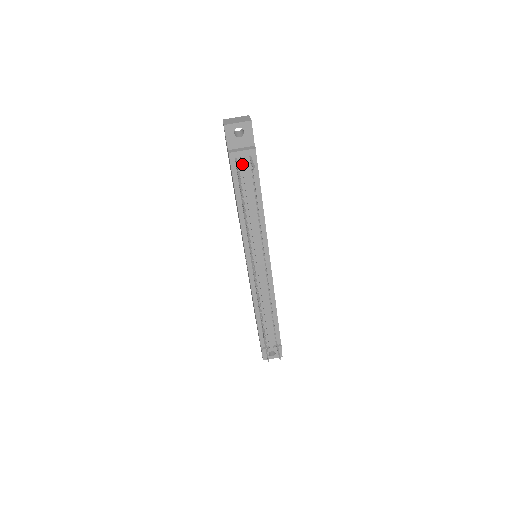
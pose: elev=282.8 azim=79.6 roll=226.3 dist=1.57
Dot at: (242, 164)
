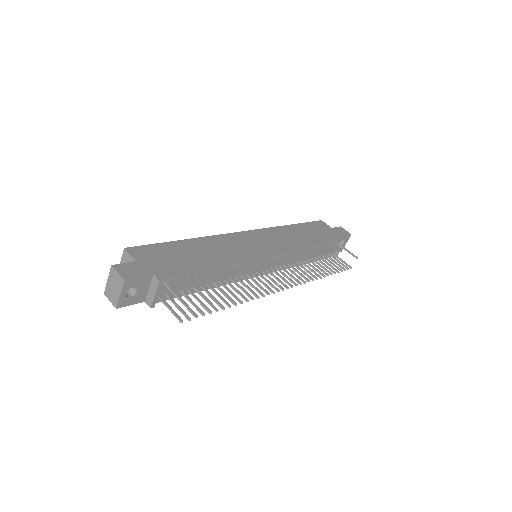
Dot at: (168, 293)
